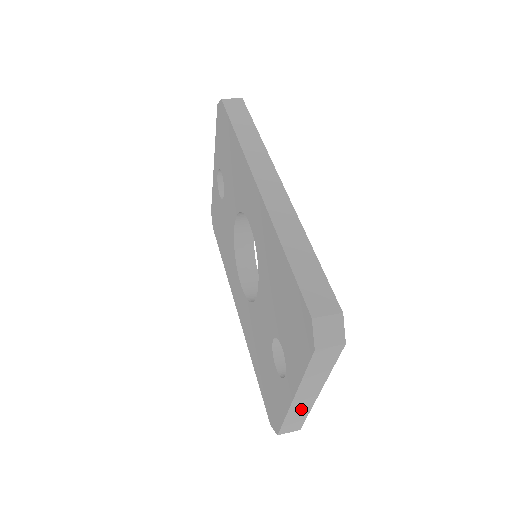
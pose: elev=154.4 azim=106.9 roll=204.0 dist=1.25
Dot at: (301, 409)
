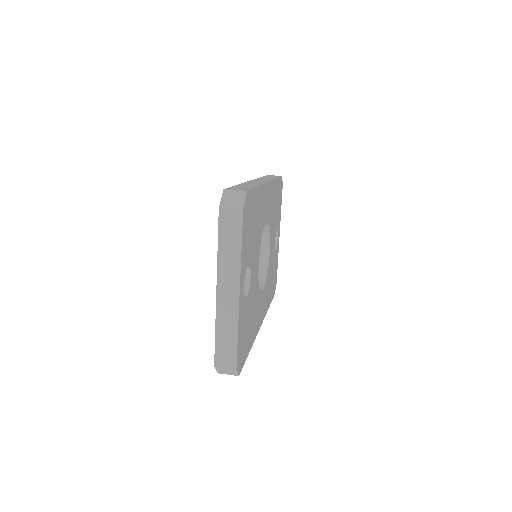
Dot at: (228, 317)
